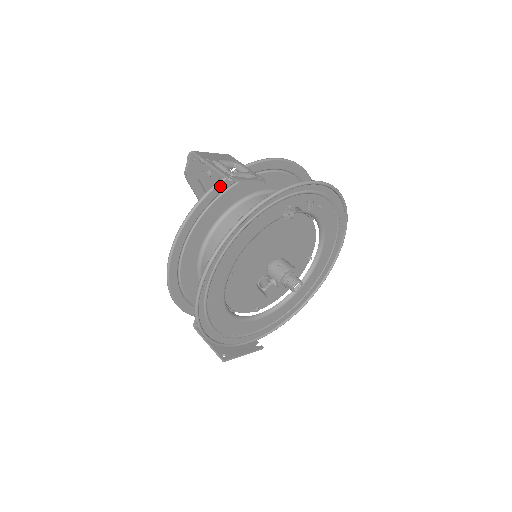
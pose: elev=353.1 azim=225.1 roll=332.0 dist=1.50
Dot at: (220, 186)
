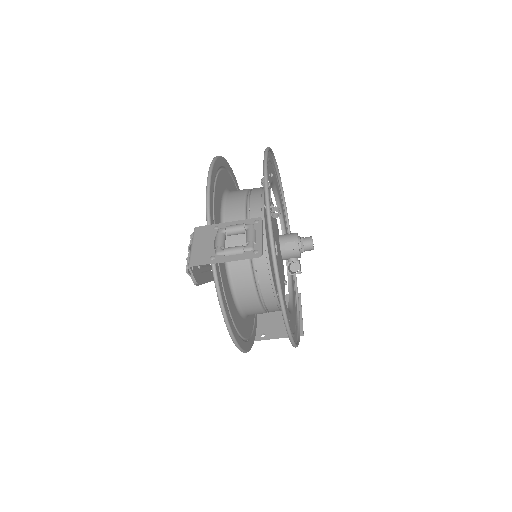
Dot at: occluded
